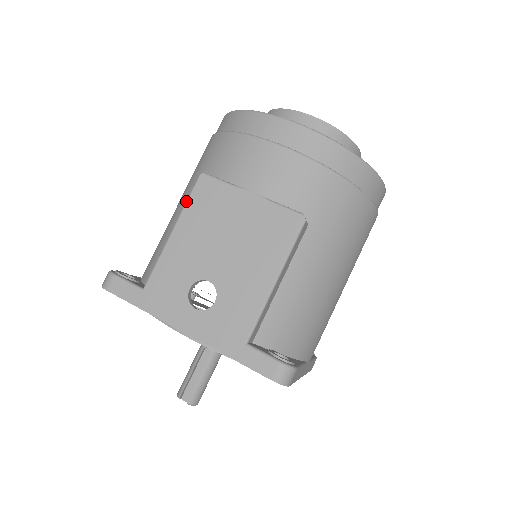
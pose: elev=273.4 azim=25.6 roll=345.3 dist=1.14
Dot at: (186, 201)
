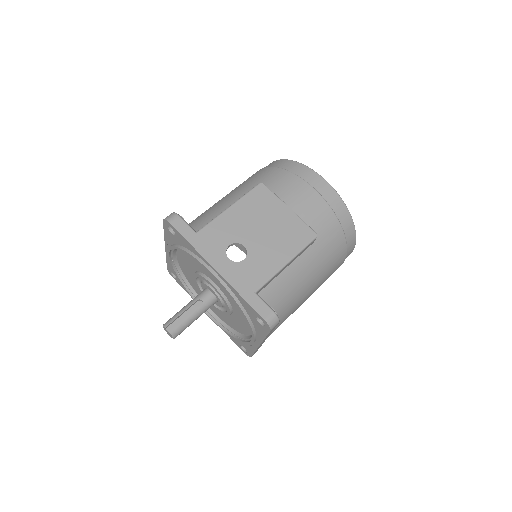
Dot at: (246, 193)
